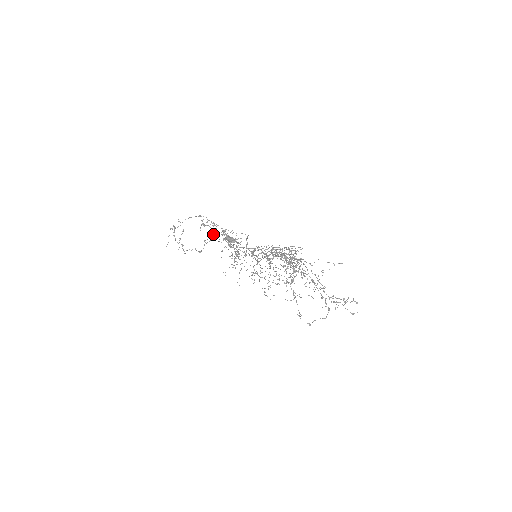
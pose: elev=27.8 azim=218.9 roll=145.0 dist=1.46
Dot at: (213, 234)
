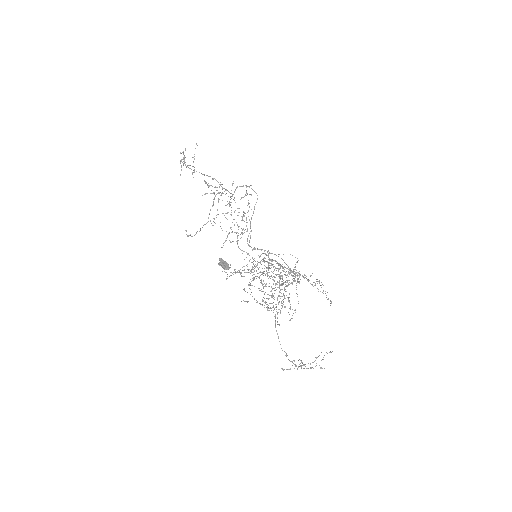
Dot at: occluded
